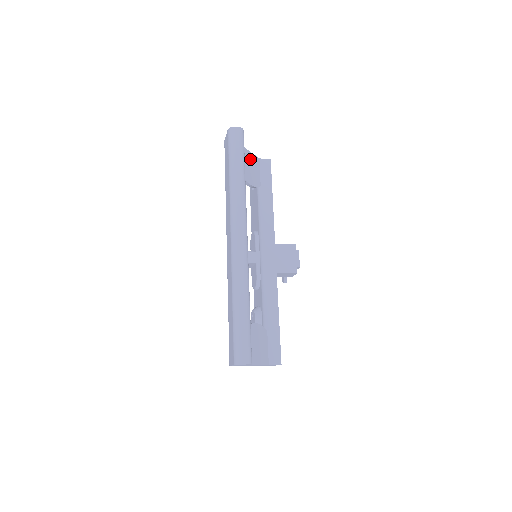
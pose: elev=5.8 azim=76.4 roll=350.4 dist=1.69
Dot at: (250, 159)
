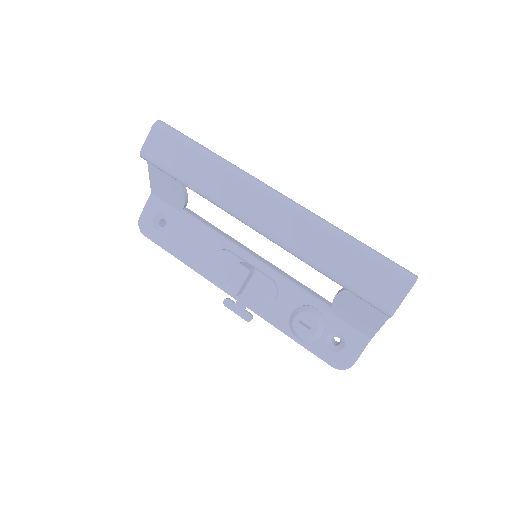
Dot at: occluded
